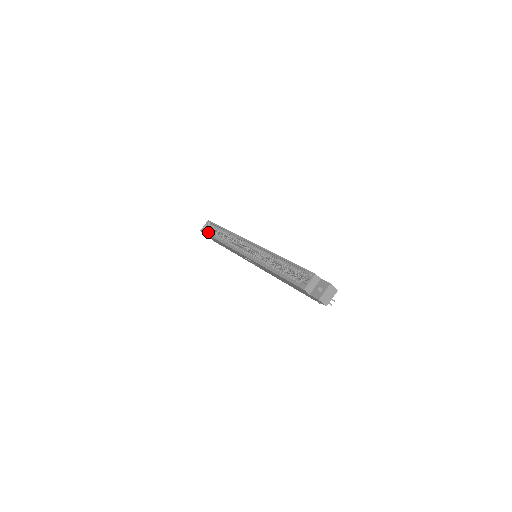
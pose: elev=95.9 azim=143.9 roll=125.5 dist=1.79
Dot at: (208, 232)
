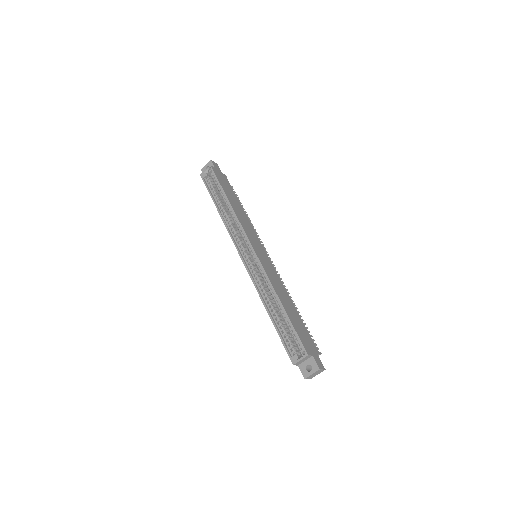
Dot at: (209, 185)
